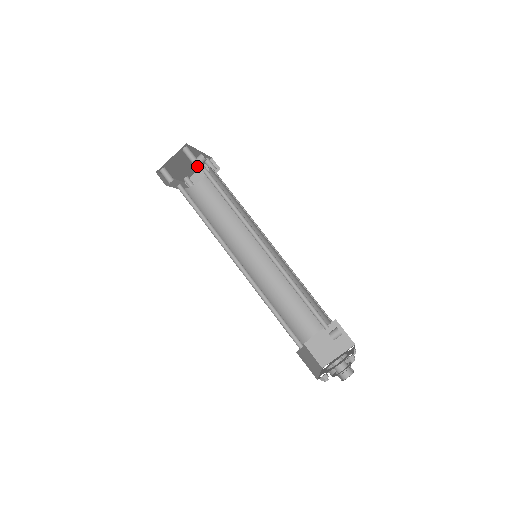
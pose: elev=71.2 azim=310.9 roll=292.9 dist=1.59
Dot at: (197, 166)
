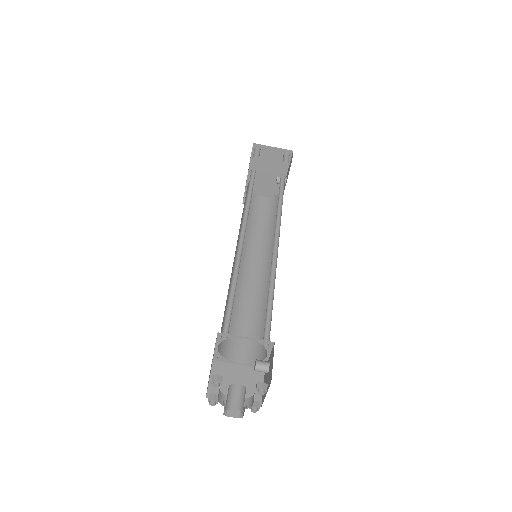
Dot at: (267, 192)
